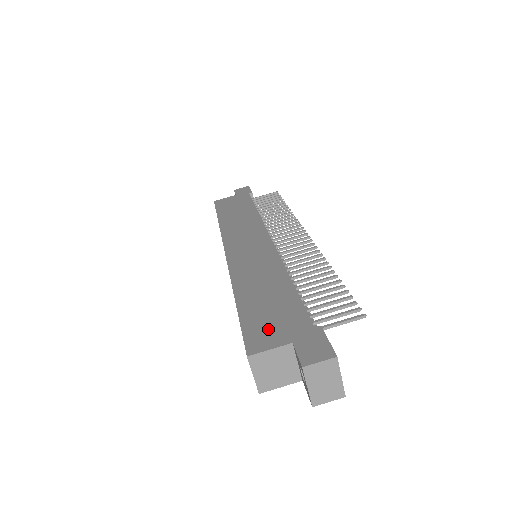
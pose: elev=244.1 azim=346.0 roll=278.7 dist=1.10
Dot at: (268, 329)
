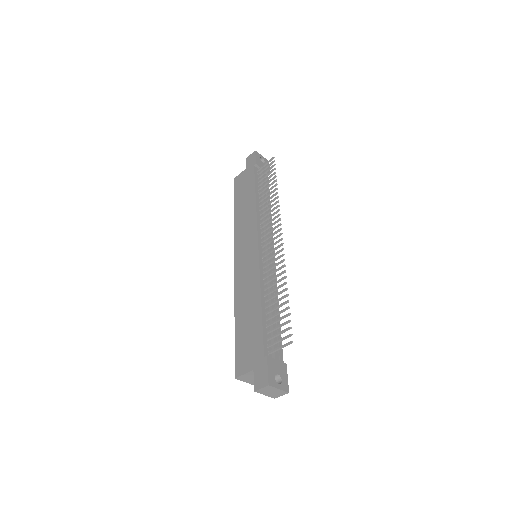
Dot at: (245, 355)
